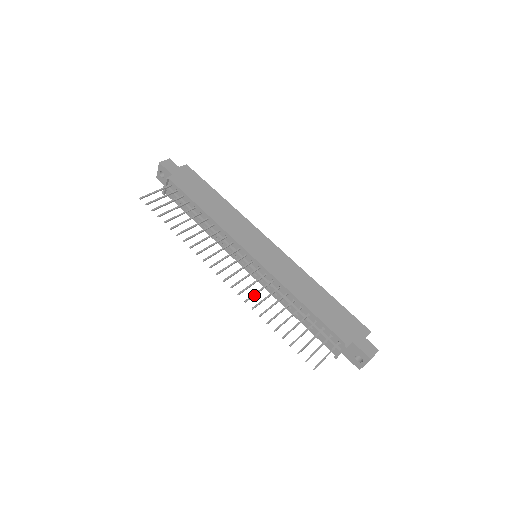
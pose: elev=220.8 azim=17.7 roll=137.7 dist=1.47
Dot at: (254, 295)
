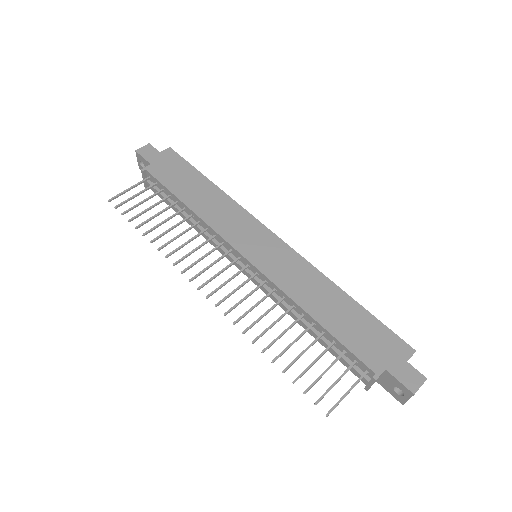
Dot at: (247, 313)
